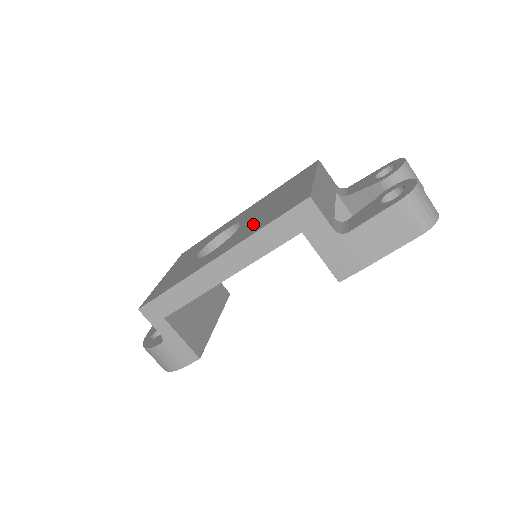
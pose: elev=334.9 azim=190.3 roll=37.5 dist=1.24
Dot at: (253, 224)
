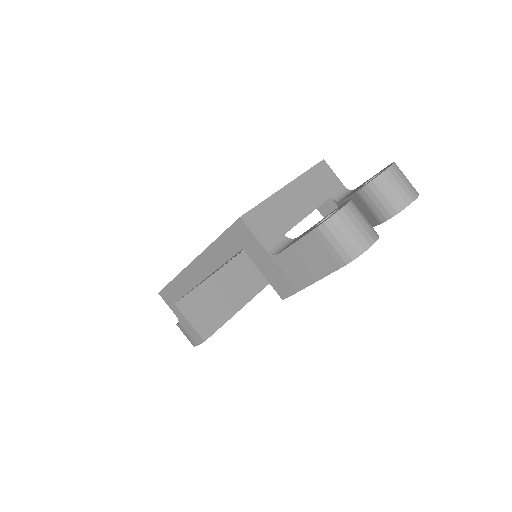
Dot at: occluded
